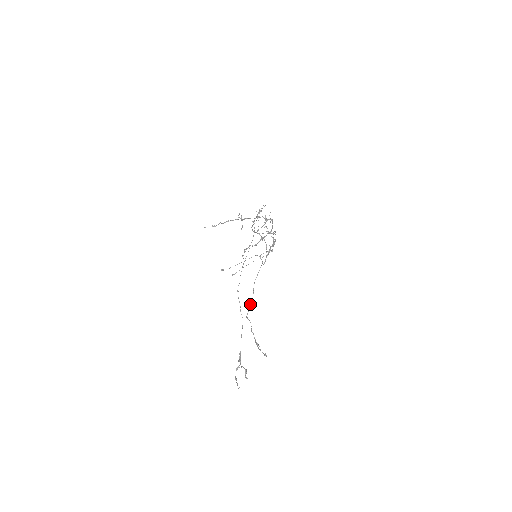
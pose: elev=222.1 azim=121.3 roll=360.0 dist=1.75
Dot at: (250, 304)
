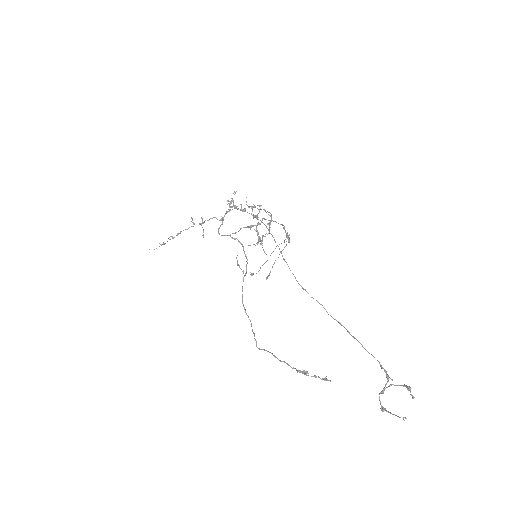
Dot at: (252, 330)
